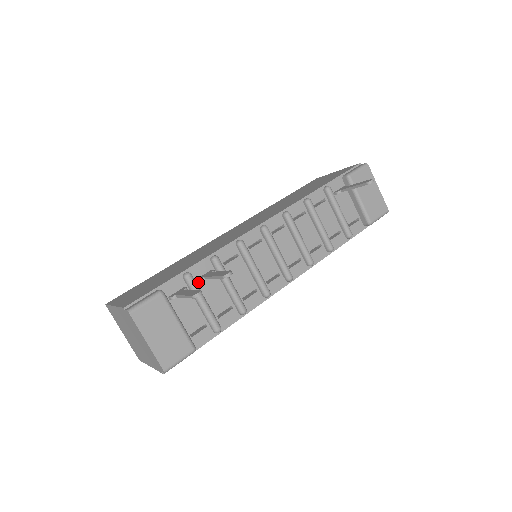
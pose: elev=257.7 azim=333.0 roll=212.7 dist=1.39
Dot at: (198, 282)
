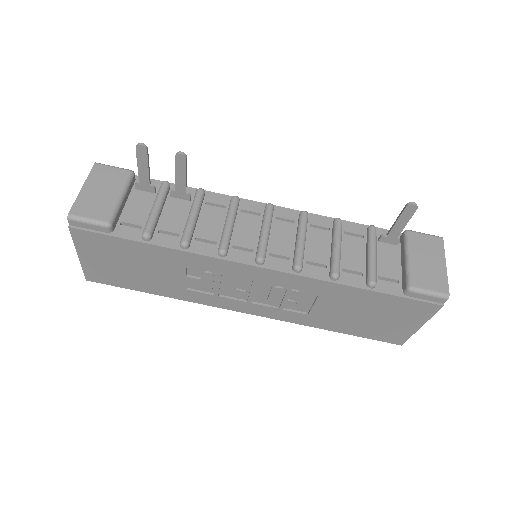
Dot at: (170, 197)
